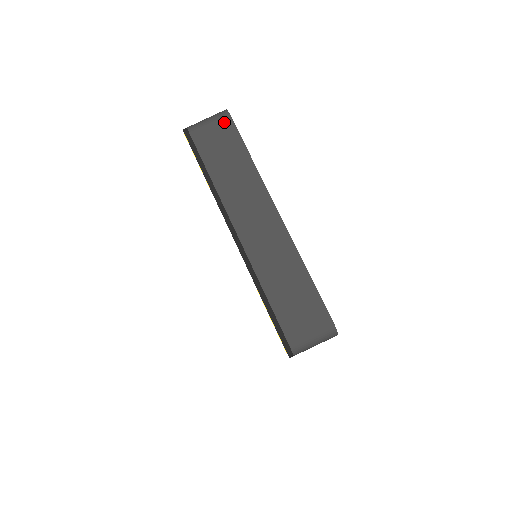
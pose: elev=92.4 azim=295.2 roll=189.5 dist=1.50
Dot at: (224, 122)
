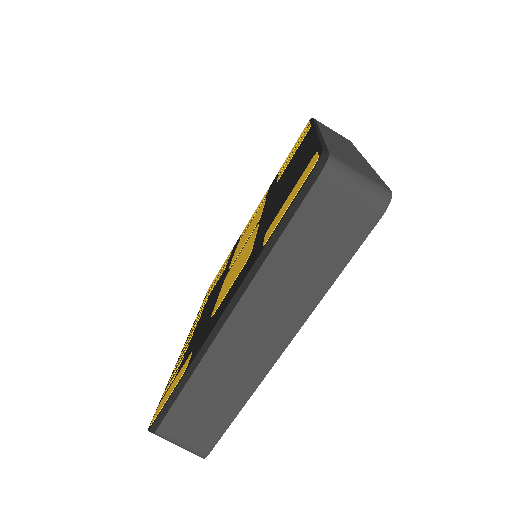
Dot at: (366, 214)
